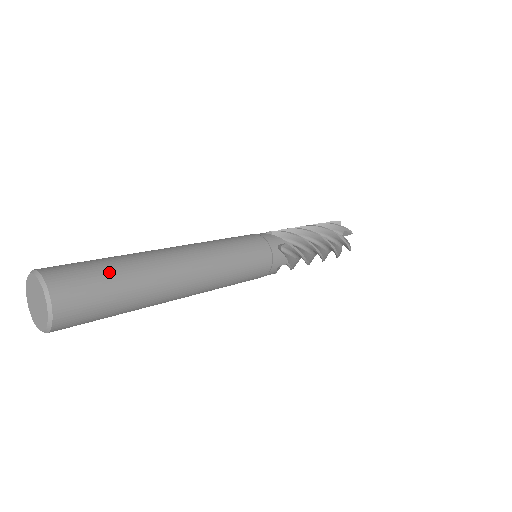
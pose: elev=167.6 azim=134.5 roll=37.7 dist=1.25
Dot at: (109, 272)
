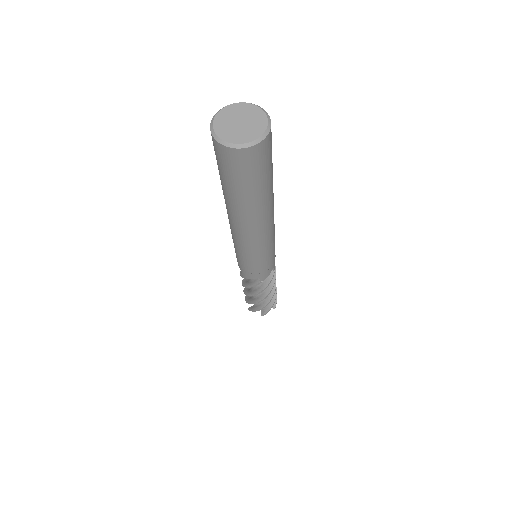
Dot at: occluded
